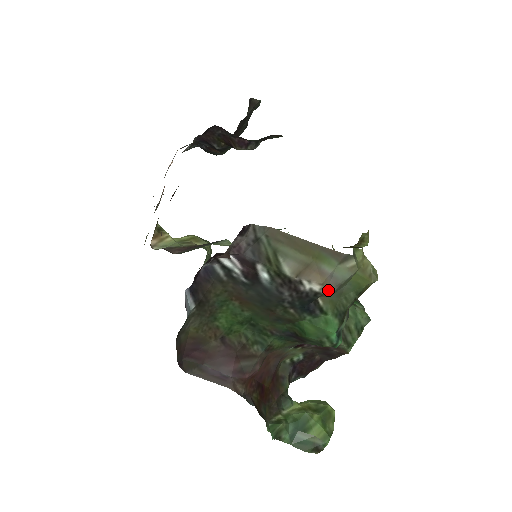
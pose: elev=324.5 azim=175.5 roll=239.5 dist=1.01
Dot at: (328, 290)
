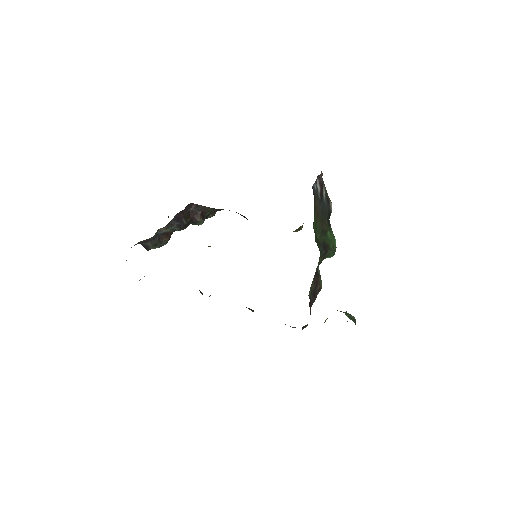
Dot at: occluded
